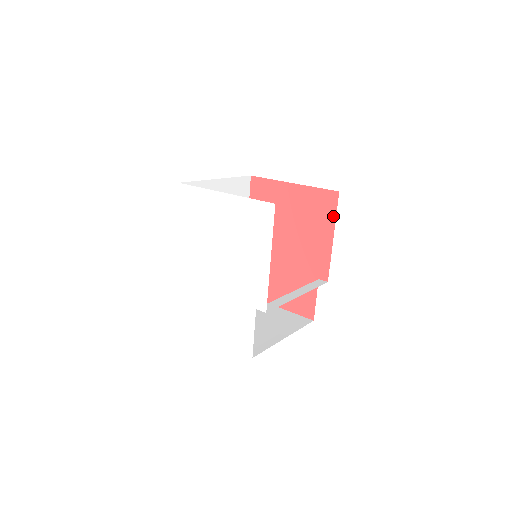
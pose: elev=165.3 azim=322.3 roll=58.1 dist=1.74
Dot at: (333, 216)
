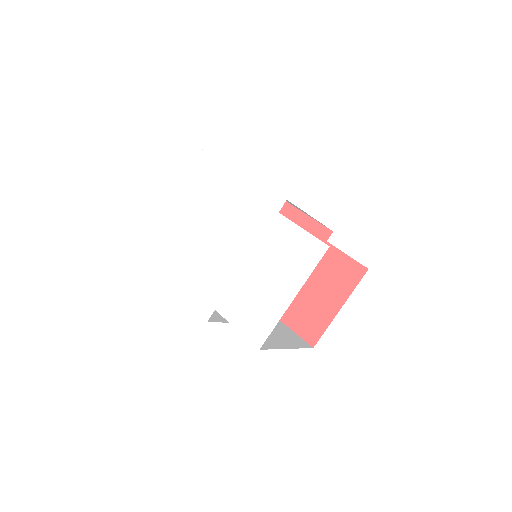
Dot at: occluded
